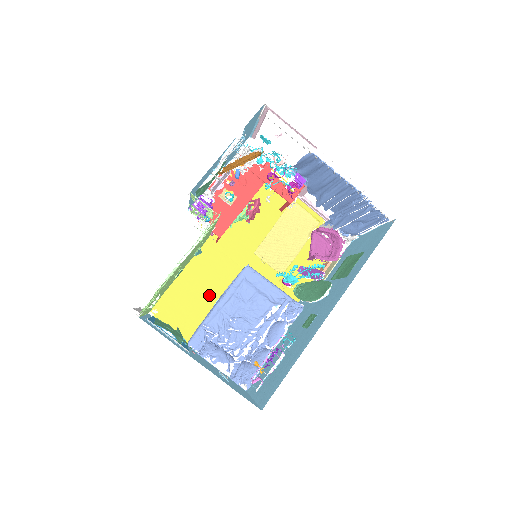
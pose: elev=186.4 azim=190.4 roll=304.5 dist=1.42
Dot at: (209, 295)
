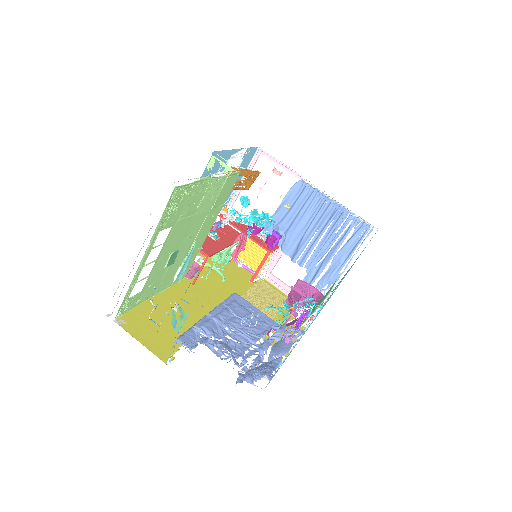
Dot at: (189, 324)
